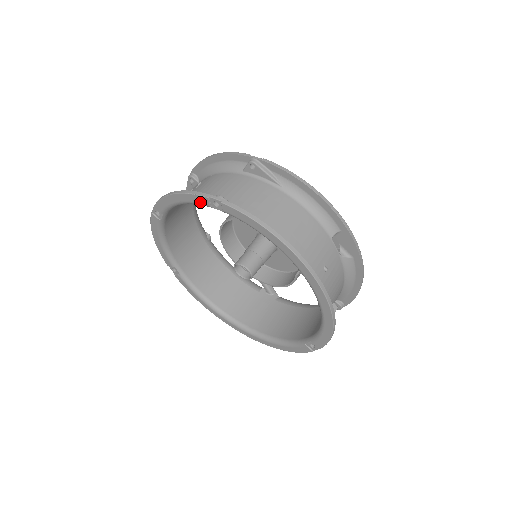
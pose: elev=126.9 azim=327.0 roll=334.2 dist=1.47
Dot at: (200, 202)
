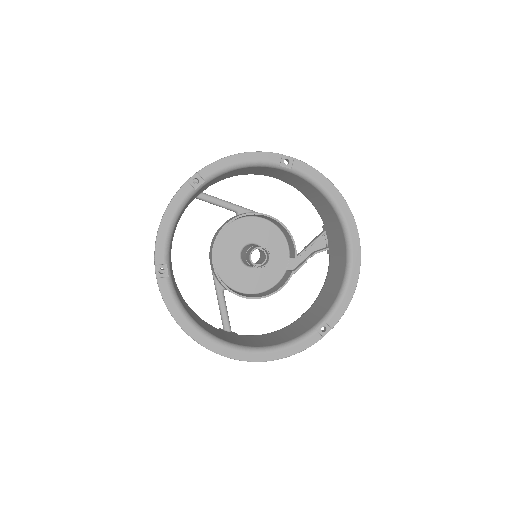
Dot at: (270, 160)
